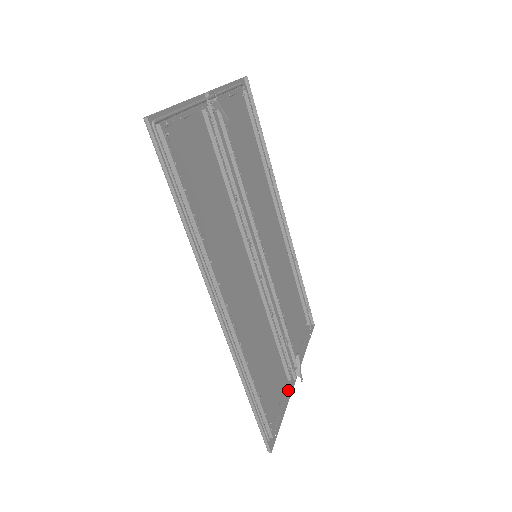
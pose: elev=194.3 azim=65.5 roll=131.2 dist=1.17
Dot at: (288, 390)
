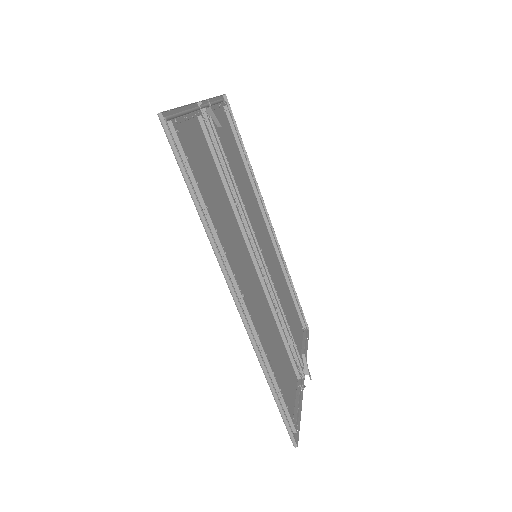
Dot at: (300, 388)
